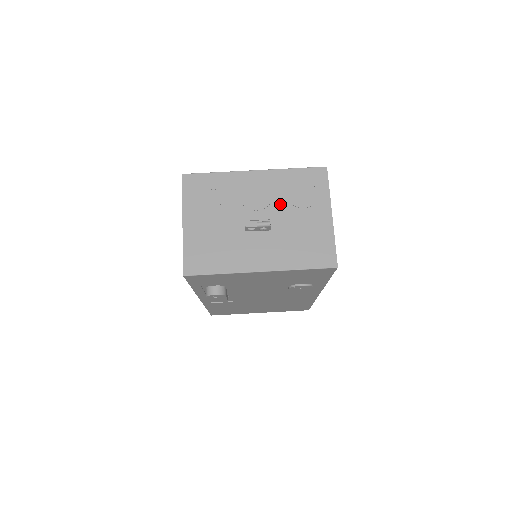
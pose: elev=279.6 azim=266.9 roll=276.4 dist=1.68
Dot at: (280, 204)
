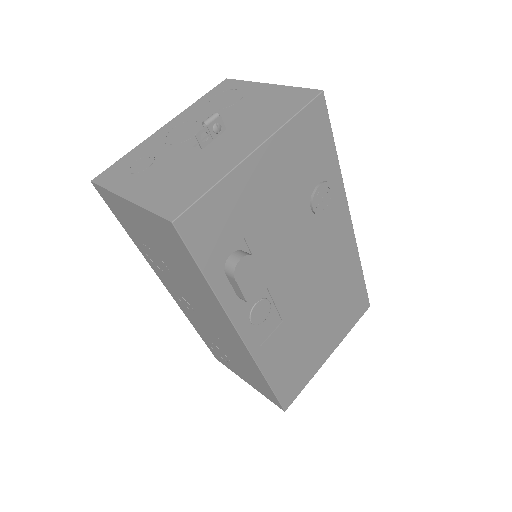
Dot at: occluded
